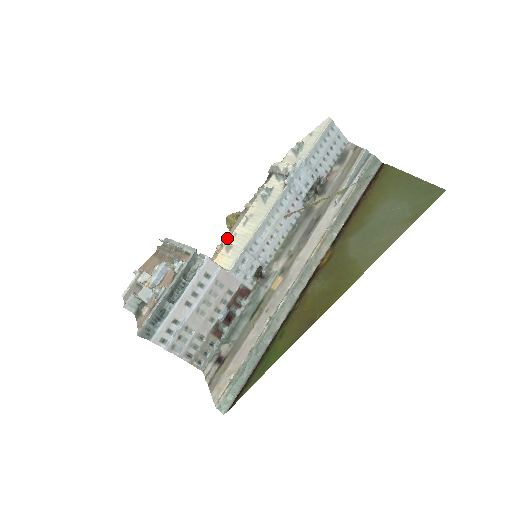
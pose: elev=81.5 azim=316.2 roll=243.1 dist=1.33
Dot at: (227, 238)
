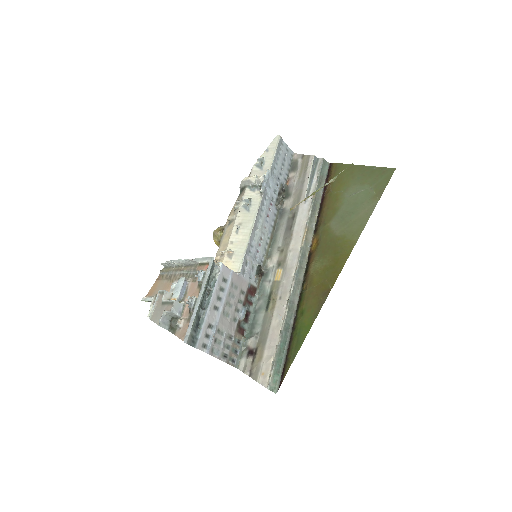
Dot at: (222, 249)
